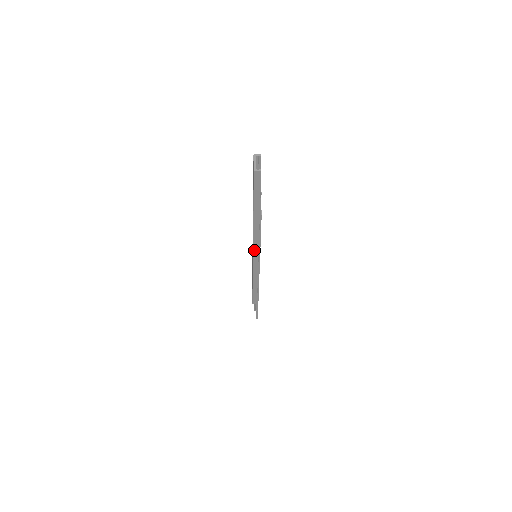
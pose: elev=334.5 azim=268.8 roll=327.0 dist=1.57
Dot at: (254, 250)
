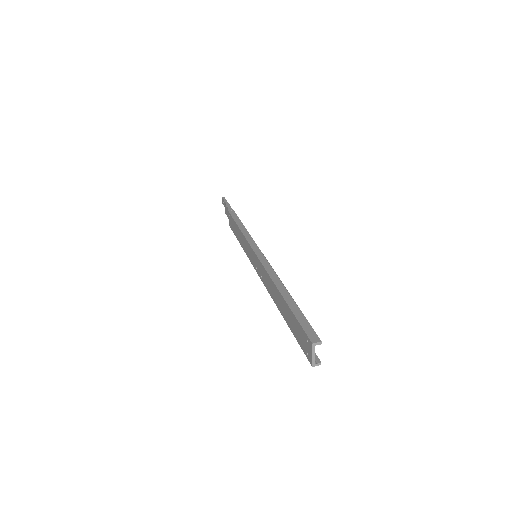
Dot at: occluded
